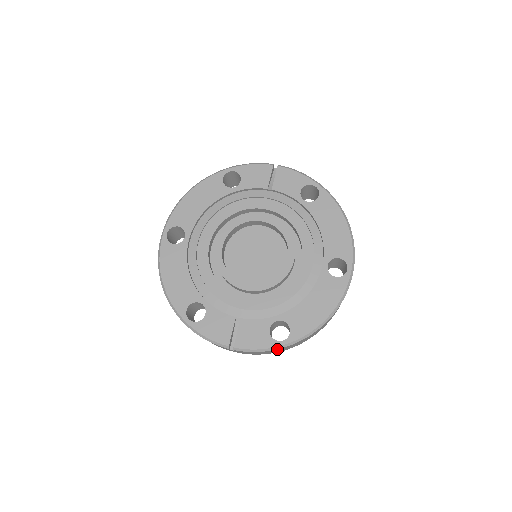
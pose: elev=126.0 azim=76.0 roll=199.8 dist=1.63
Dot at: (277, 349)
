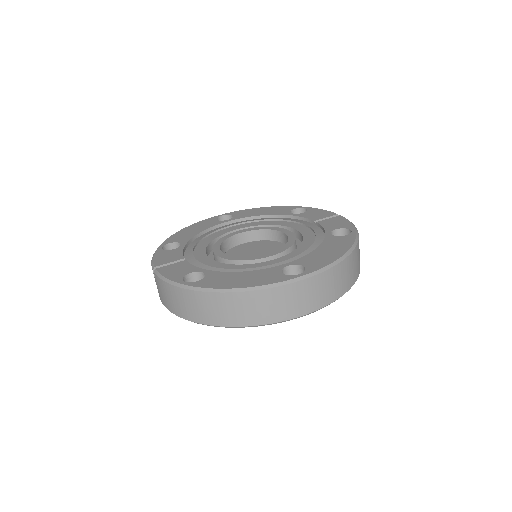
Dot at: (176, 287)
